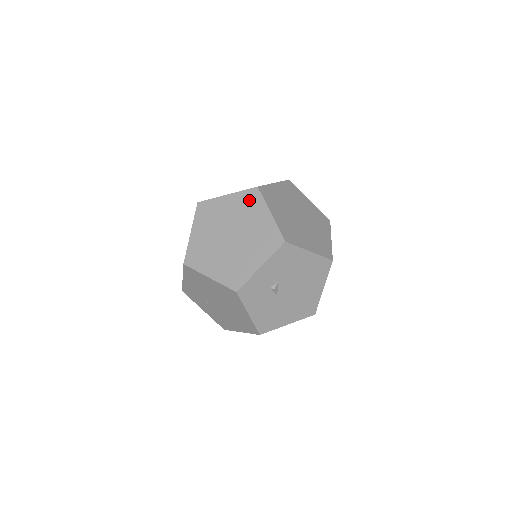
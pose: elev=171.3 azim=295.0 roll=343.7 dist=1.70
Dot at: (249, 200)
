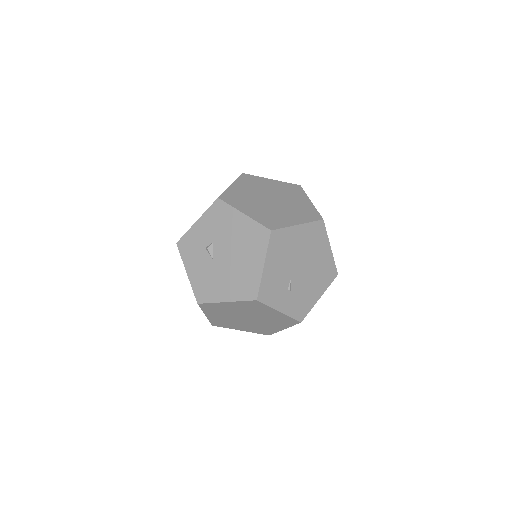
Dot at: occluded
